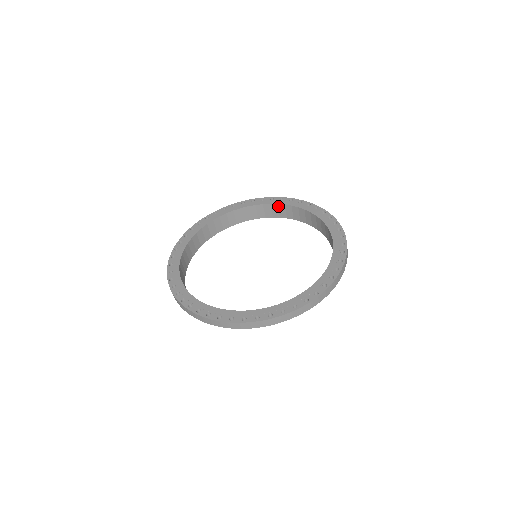
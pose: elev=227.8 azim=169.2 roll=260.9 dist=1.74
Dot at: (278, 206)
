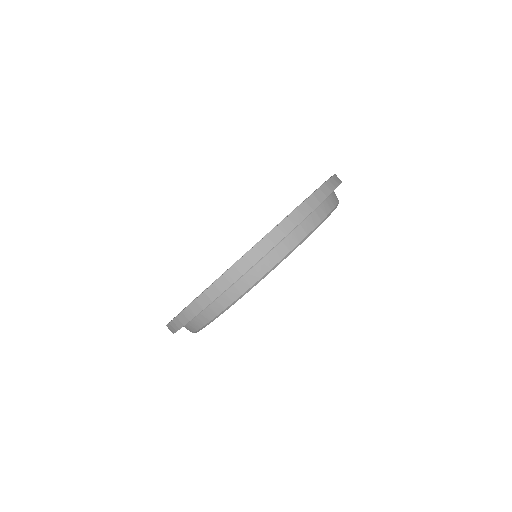
Dot at: occluded
